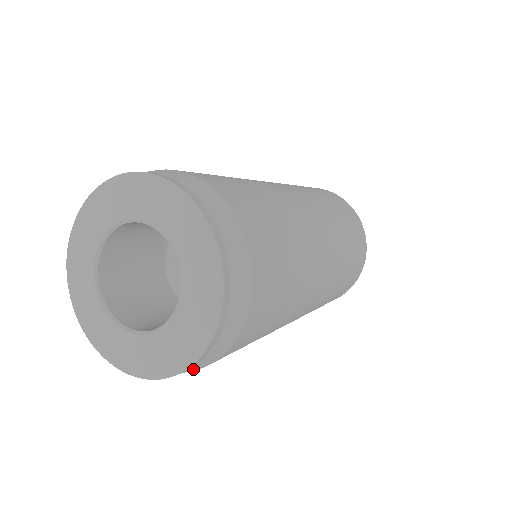
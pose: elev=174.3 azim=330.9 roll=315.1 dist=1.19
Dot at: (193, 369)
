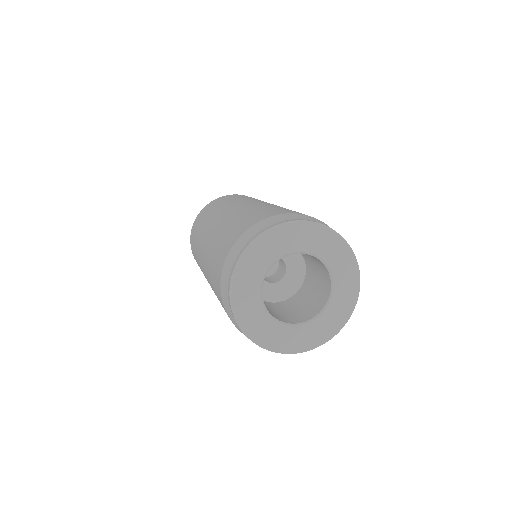
Dot at: occluded
